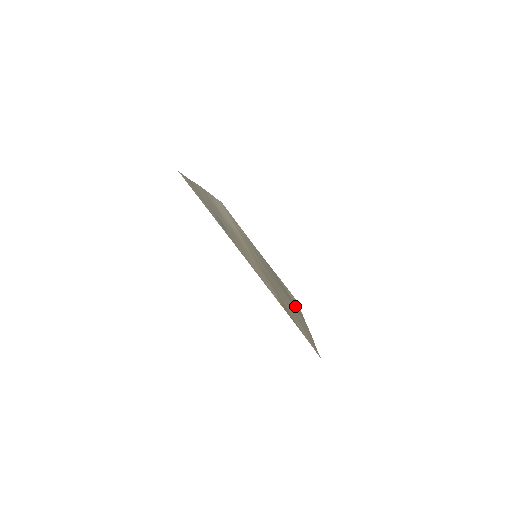
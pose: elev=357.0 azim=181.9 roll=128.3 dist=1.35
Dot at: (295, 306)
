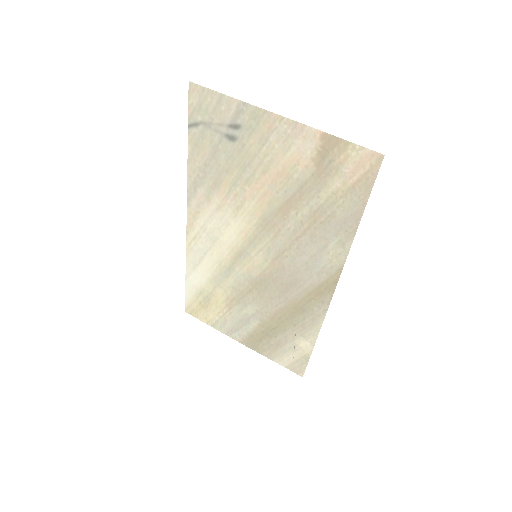
Dot at: (315, 301)
